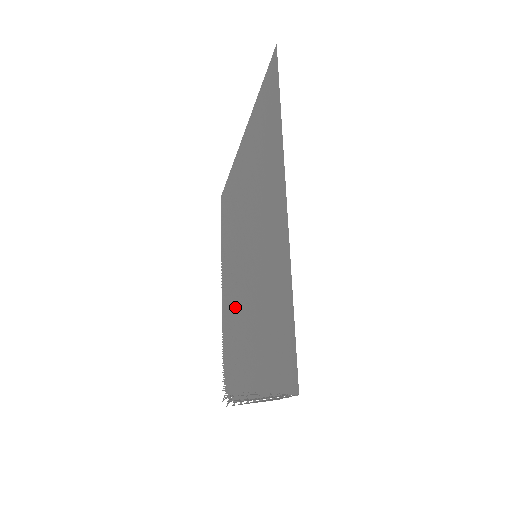
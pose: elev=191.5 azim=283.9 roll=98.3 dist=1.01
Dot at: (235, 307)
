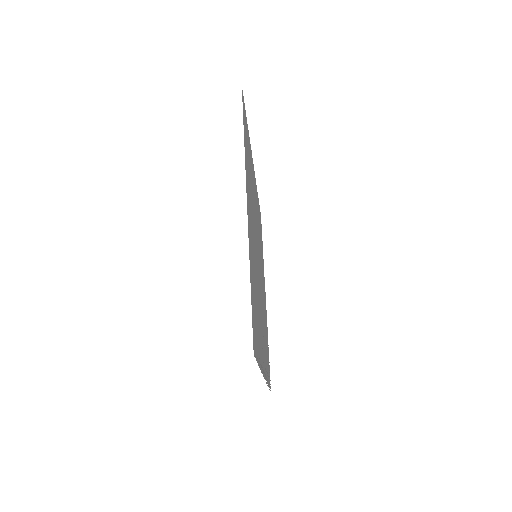
Dot at: (263, 304)
